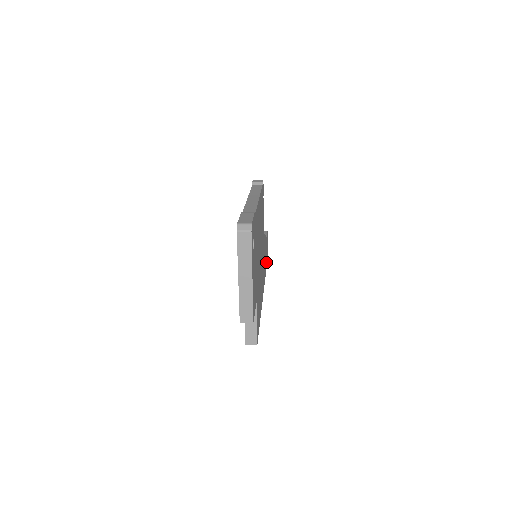
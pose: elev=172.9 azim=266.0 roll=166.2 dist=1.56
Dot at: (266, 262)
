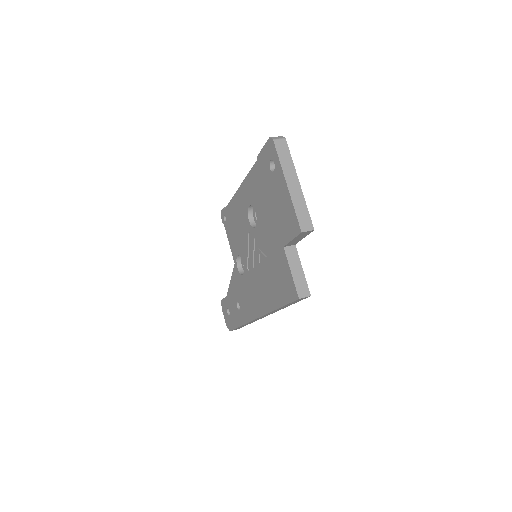
Dot at: occluded
